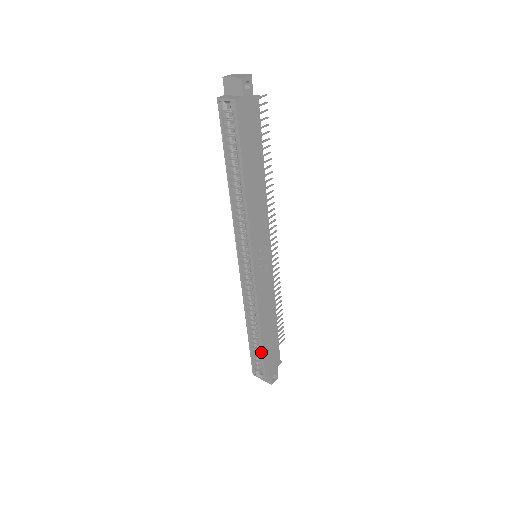
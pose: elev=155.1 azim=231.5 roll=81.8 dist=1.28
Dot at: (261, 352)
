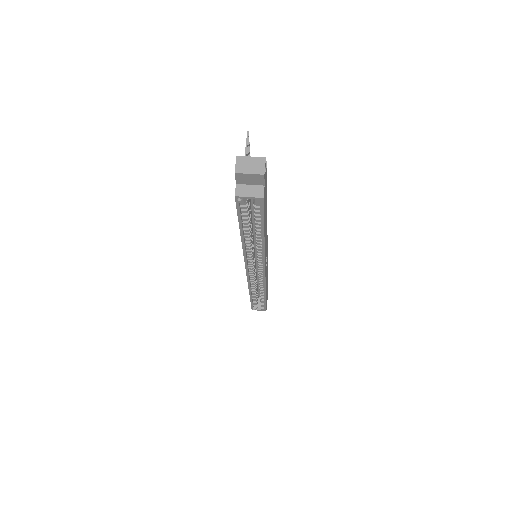
Dot at: (264, 302)
